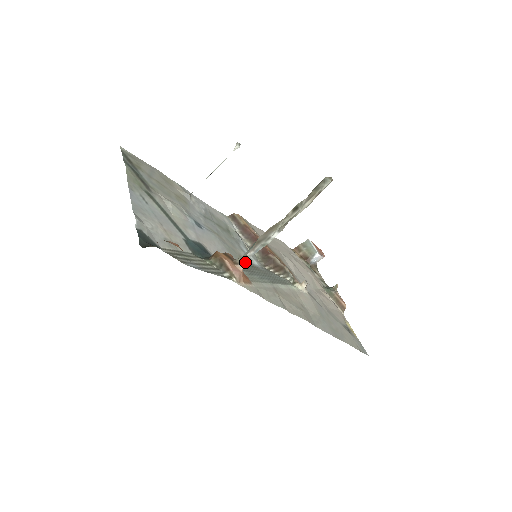
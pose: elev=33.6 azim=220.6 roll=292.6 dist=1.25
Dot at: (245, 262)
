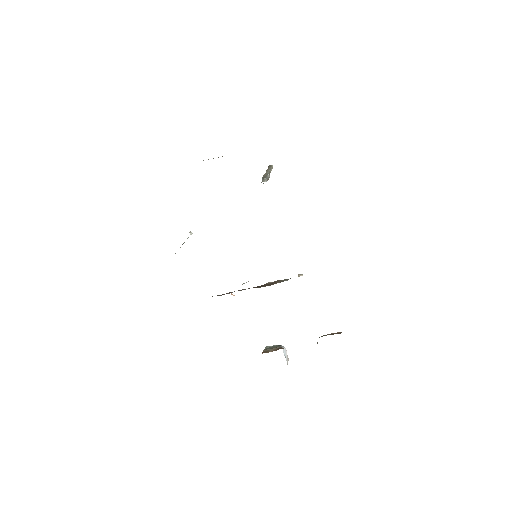
Dot at: (266, 181)
